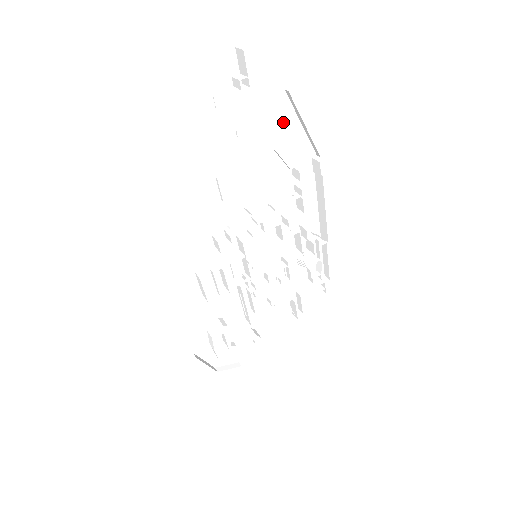
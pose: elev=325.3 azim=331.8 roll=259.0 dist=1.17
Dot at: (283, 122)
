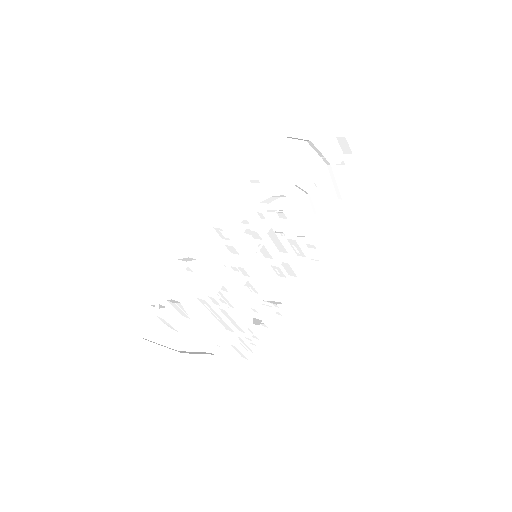
Dot at: (326, 211)
